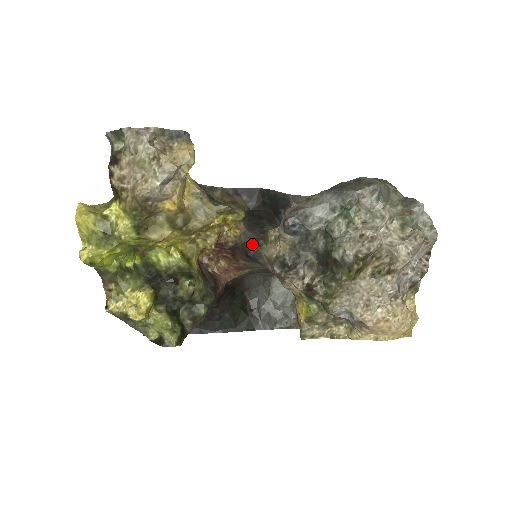
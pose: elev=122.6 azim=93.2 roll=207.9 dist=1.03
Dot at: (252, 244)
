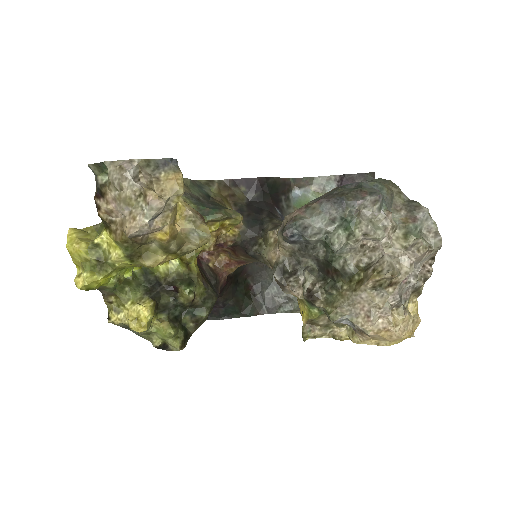
Dot at: (252, 243)
